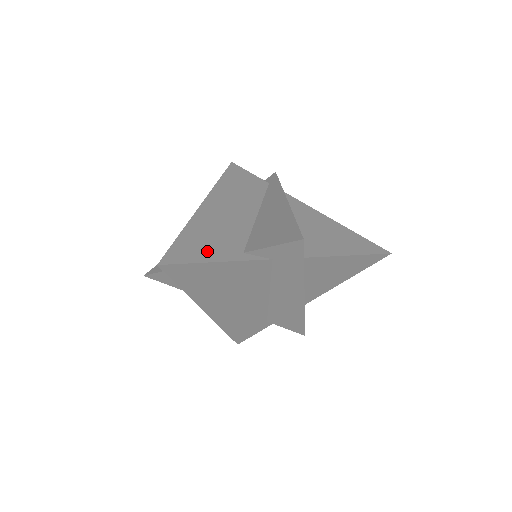
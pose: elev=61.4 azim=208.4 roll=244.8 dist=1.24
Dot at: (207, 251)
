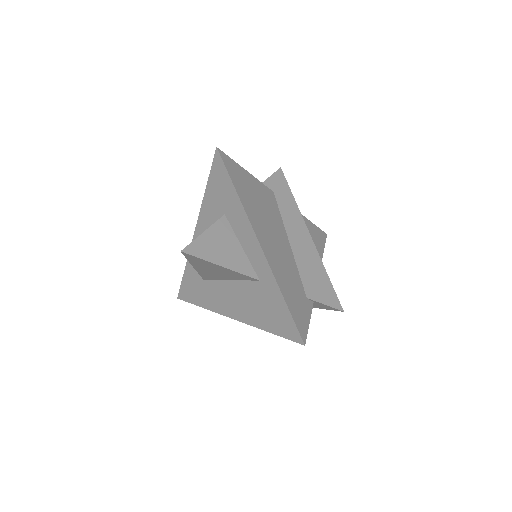
Dot at: occluded
